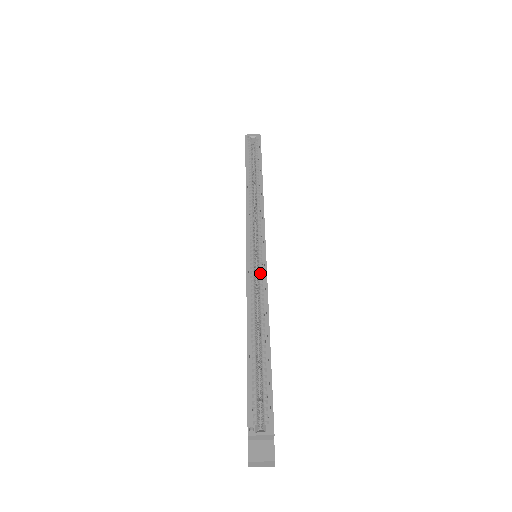
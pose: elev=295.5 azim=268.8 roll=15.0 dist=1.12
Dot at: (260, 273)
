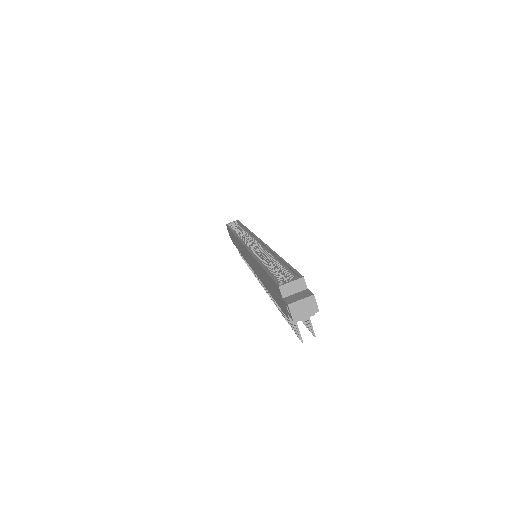
Dot at: (260, 248)
